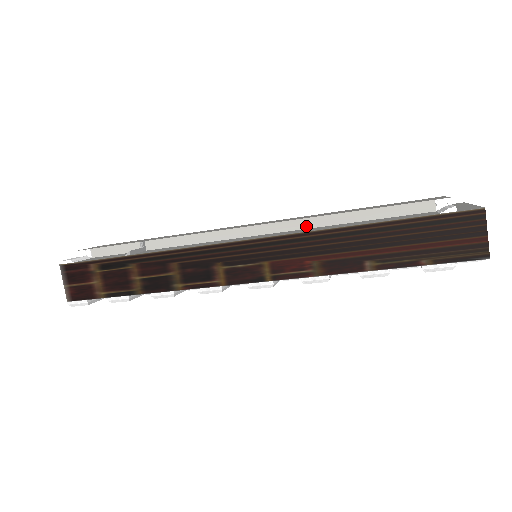
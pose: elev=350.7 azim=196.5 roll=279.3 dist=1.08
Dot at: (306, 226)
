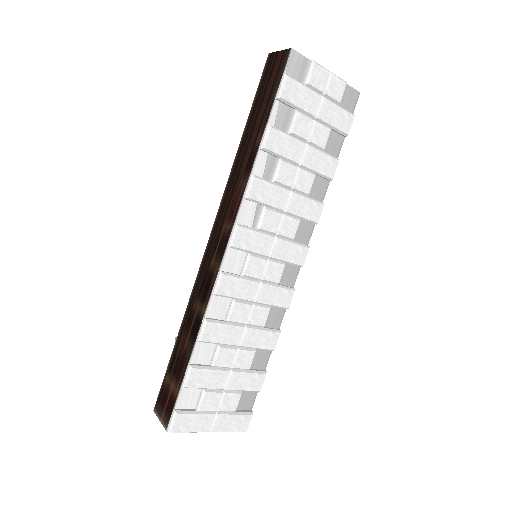
Dot at: occluded
